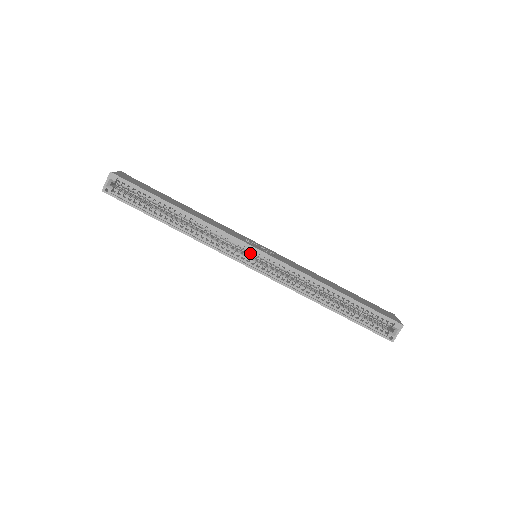
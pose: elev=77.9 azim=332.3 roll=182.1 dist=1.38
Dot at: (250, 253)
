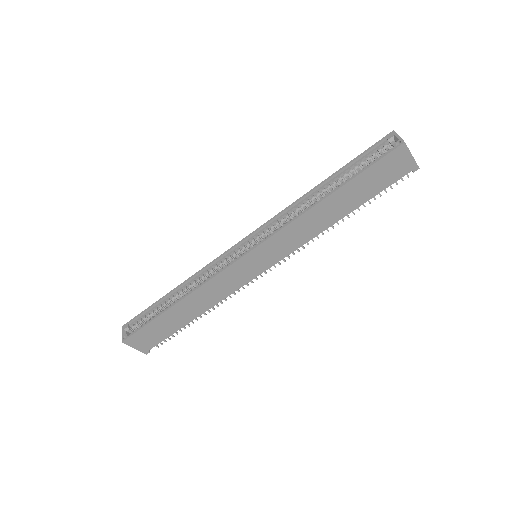
Dot at: (241, 252)
